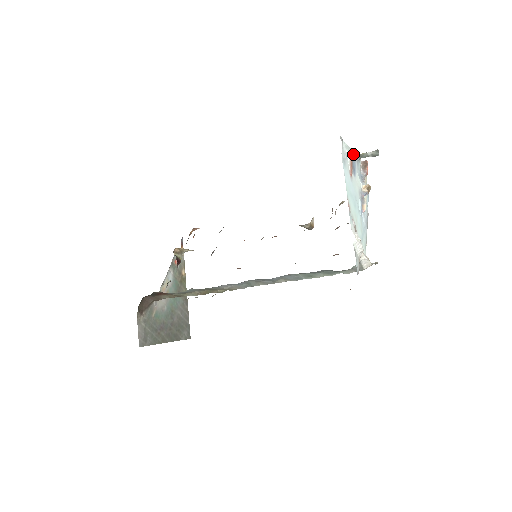
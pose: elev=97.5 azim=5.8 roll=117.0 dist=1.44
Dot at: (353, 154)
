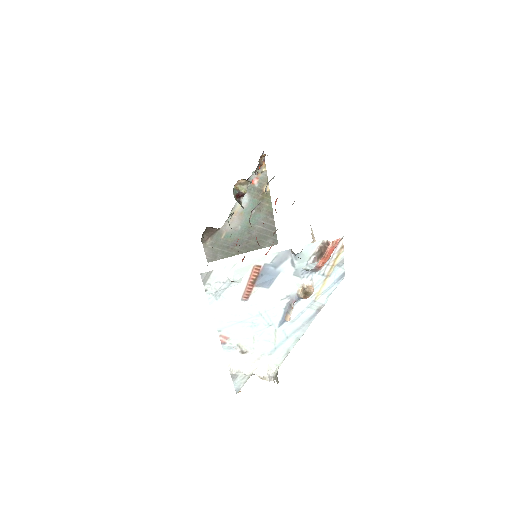
Dot at: (272, 257)
